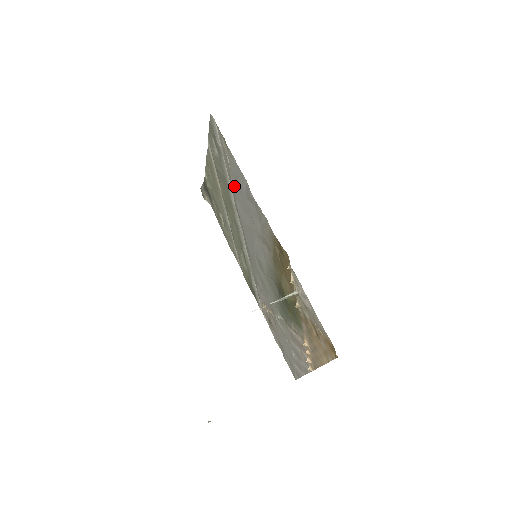
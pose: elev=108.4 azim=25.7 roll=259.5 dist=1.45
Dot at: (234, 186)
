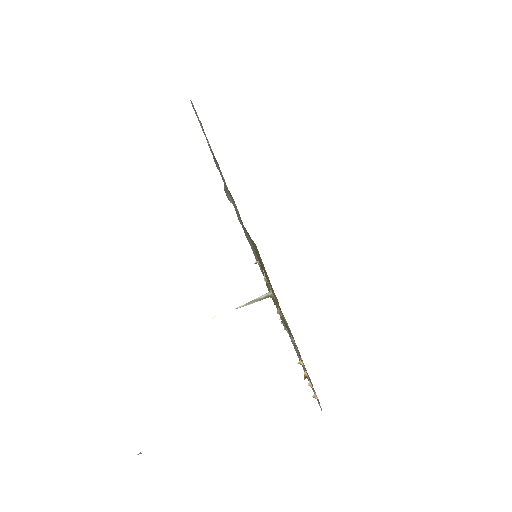
Dot at: occluded
